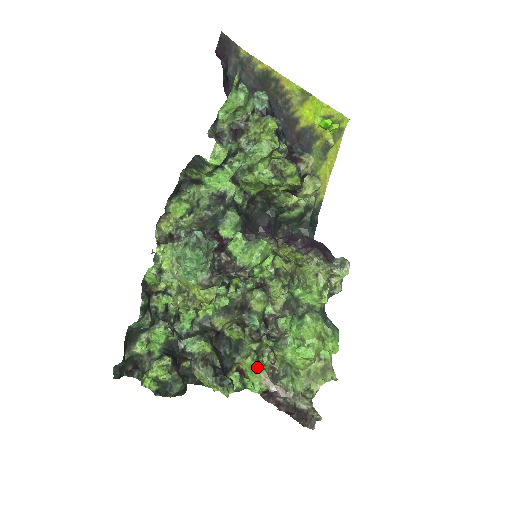
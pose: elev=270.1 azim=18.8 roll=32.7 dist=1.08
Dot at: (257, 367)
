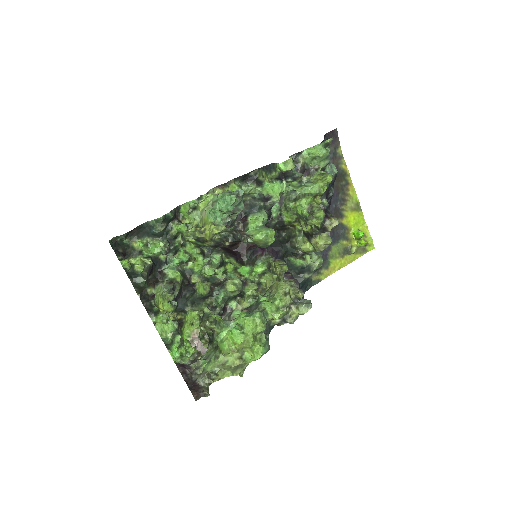
Dot at: (197, 323)
